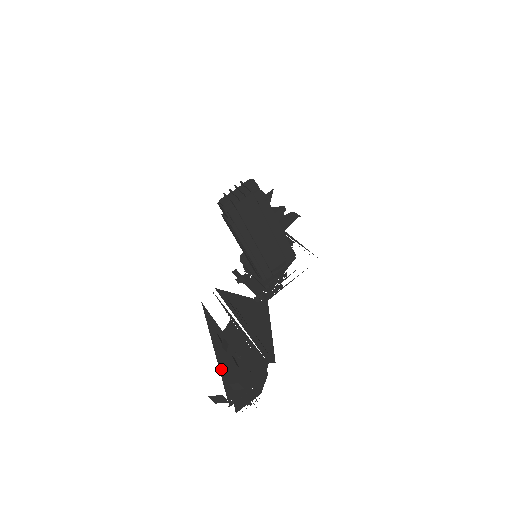
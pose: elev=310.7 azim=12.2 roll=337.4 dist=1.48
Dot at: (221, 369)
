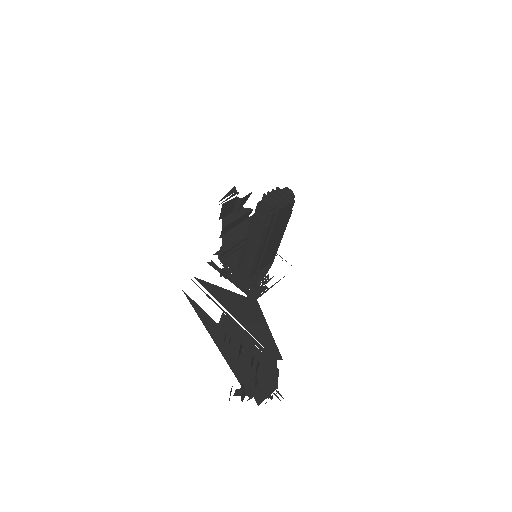
Dot at: (229, 362)
